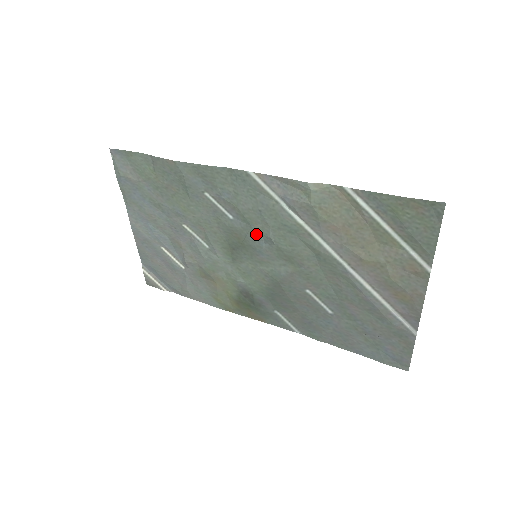
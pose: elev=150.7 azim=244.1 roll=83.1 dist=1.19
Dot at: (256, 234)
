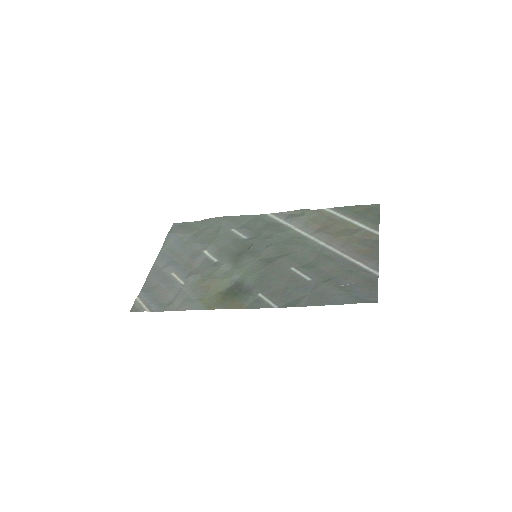
Dot at: (262, 240)
